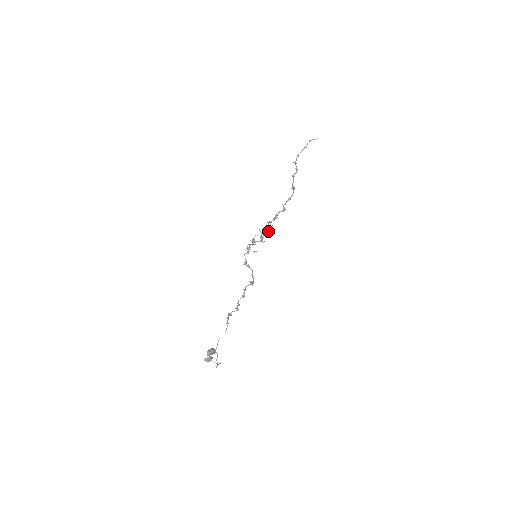
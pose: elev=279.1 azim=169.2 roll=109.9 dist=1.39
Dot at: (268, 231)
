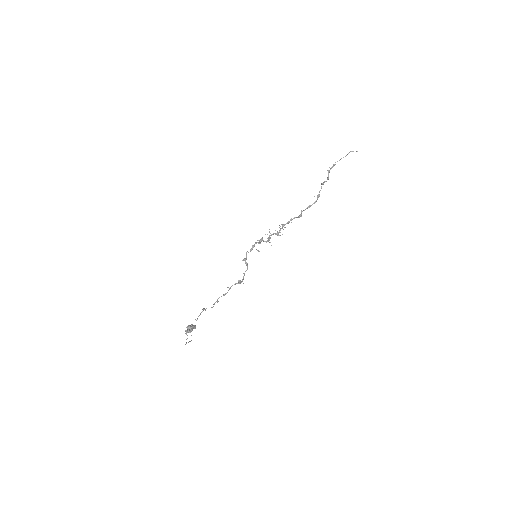
Dot at: (277, 234)
